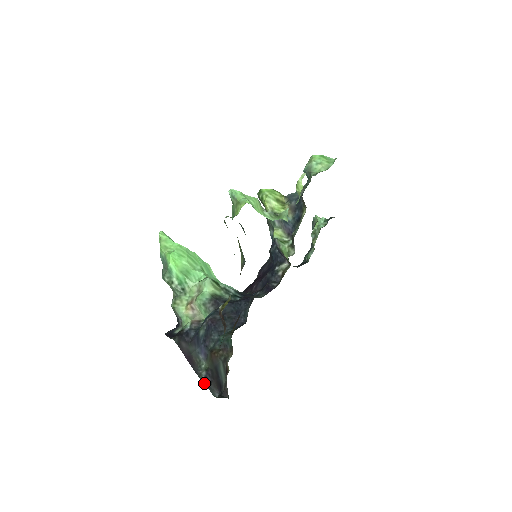
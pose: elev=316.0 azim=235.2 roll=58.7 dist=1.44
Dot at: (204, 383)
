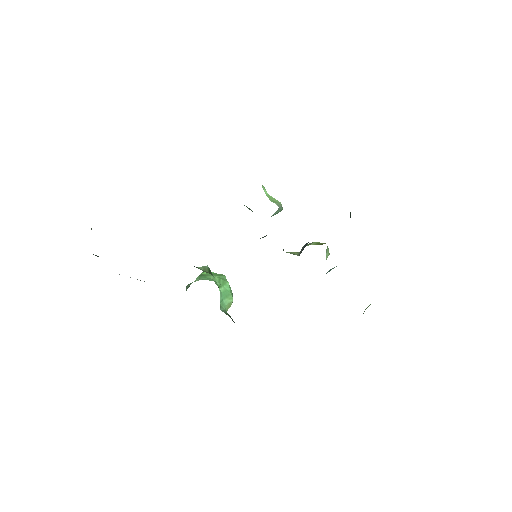
Dot at: occluded
